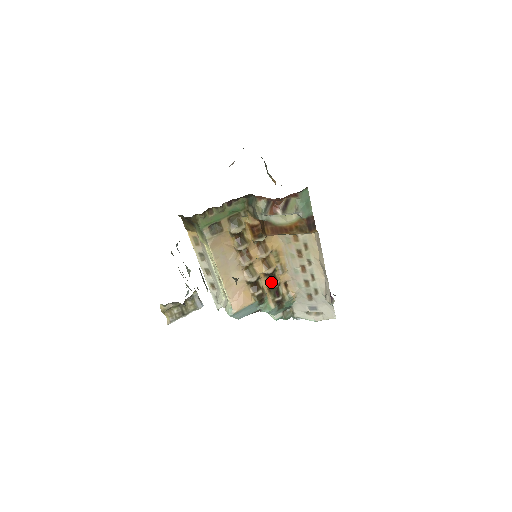
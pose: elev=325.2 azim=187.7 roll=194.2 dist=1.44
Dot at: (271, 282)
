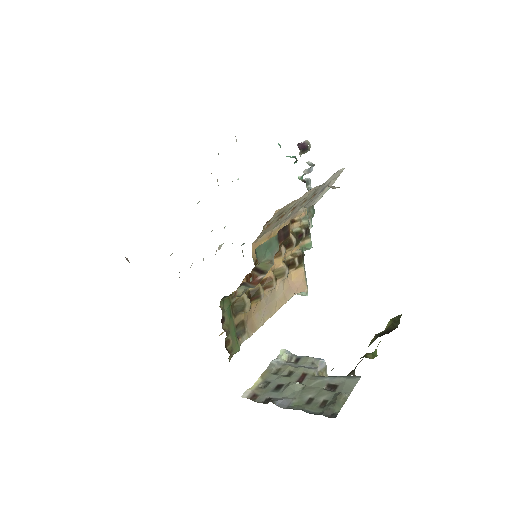
Dot at: (291, 246)
